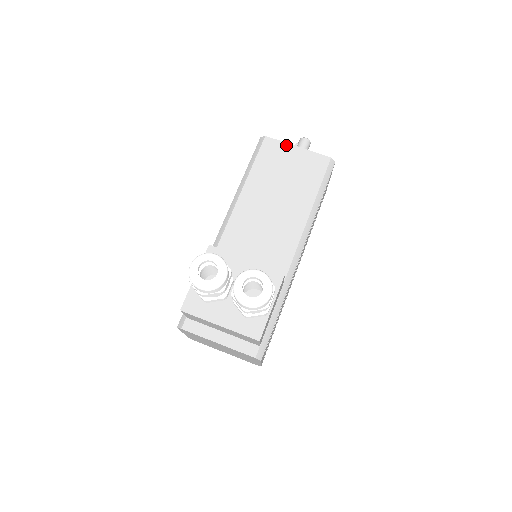
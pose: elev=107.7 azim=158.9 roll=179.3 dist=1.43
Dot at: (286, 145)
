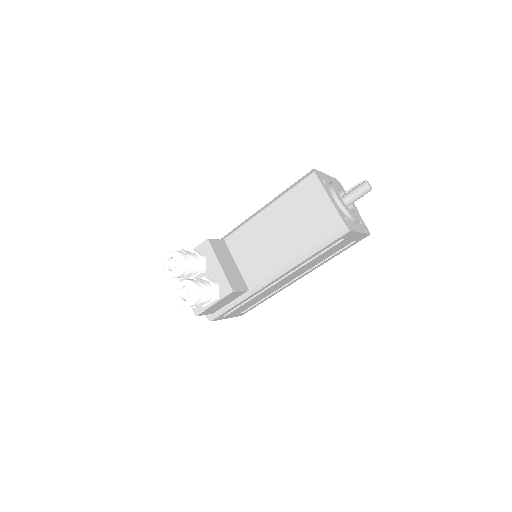
Dot at: (322, 190)
